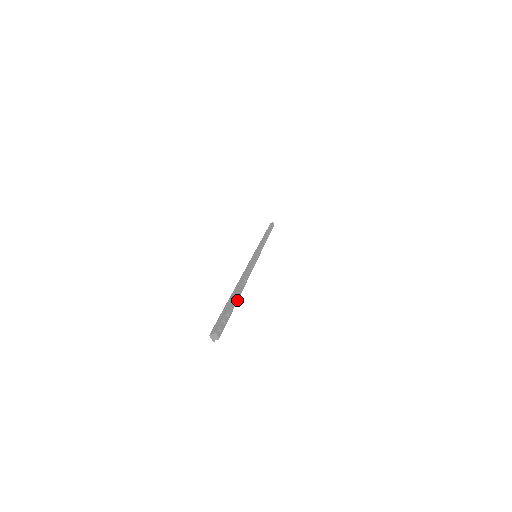
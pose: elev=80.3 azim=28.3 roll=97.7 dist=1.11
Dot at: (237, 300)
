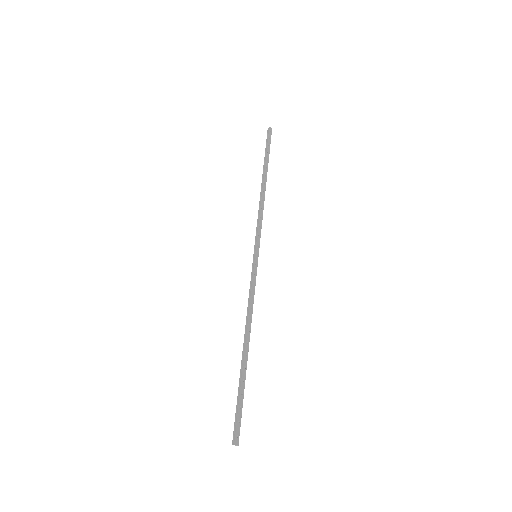
Dot at: (245, 374)
